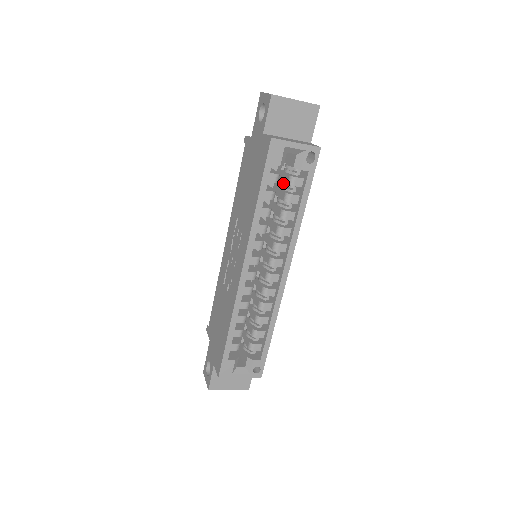
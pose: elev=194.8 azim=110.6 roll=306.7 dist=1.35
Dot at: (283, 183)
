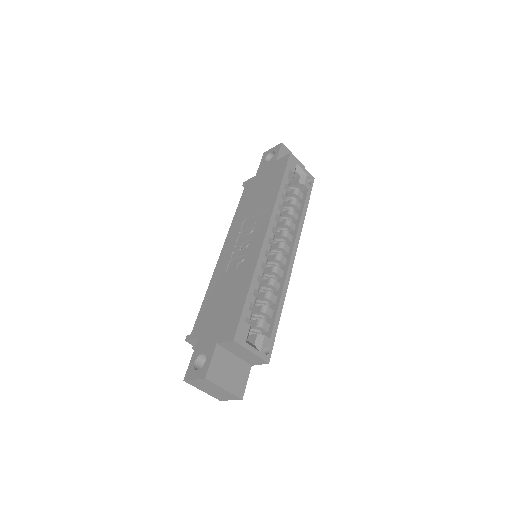
Dot at: (286, 197)
